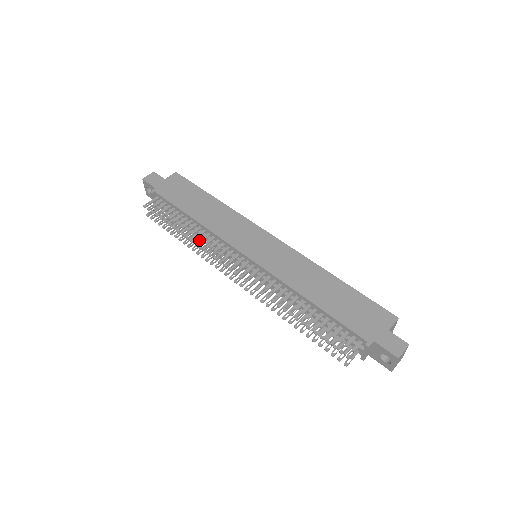
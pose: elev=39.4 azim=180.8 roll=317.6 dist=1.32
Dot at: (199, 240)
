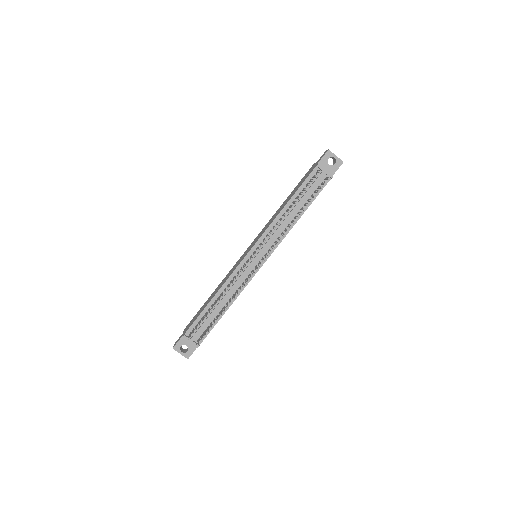
Dot at: occluded
